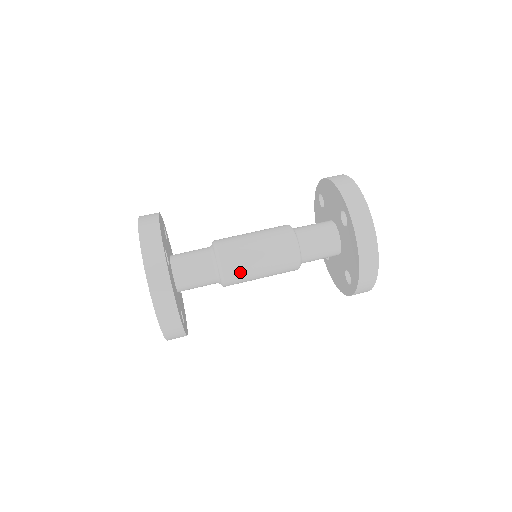
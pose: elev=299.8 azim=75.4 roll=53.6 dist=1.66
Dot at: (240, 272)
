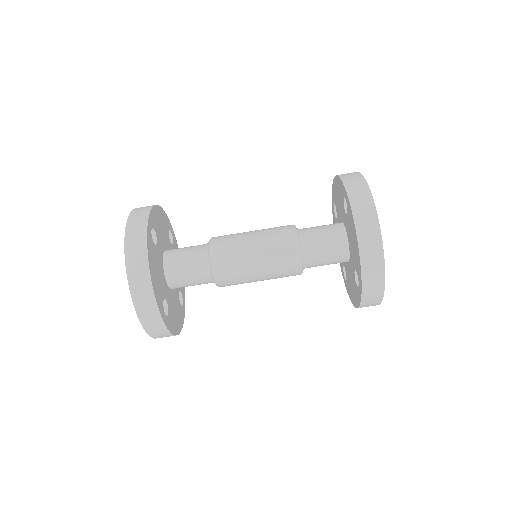
Dot at: occluded
